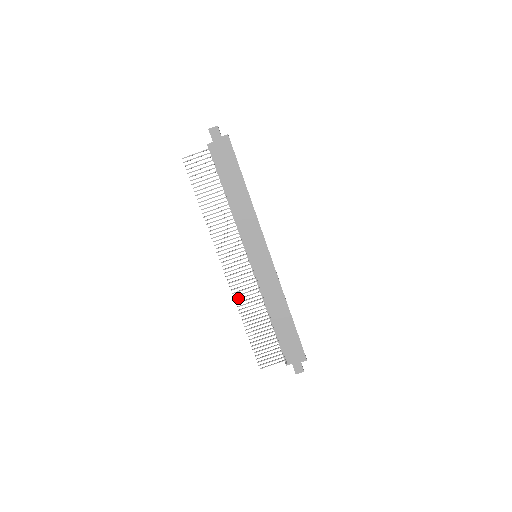
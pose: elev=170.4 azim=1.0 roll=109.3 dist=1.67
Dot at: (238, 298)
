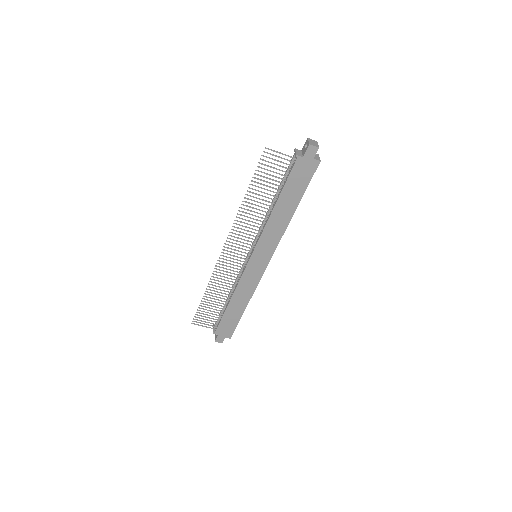
Dot at: (216, 274)
